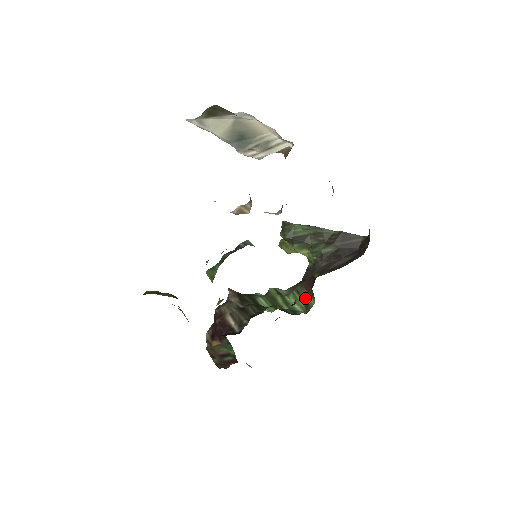
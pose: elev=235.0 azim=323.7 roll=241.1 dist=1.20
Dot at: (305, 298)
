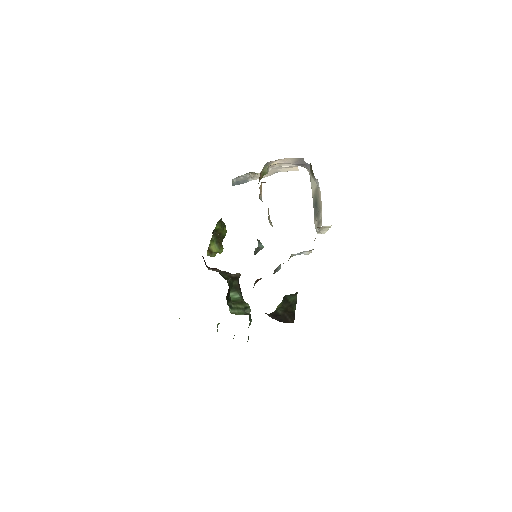
Dot at: occluded
